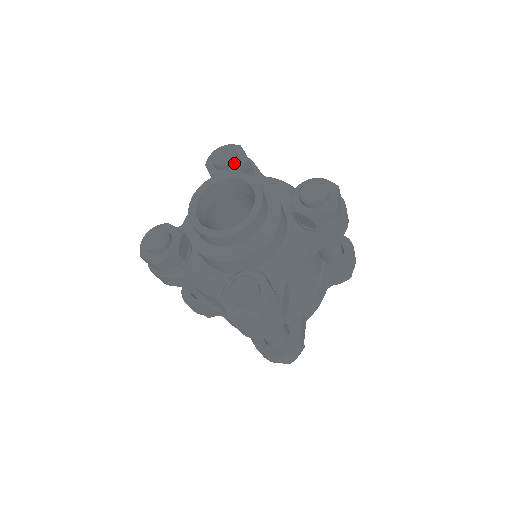
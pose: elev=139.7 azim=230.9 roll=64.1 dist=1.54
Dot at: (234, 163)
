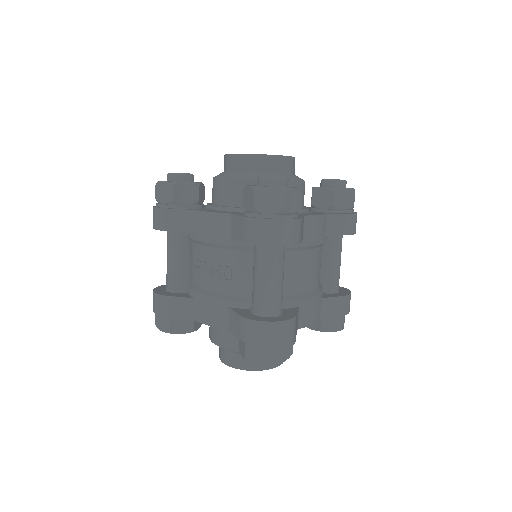
Dot at: occluded
